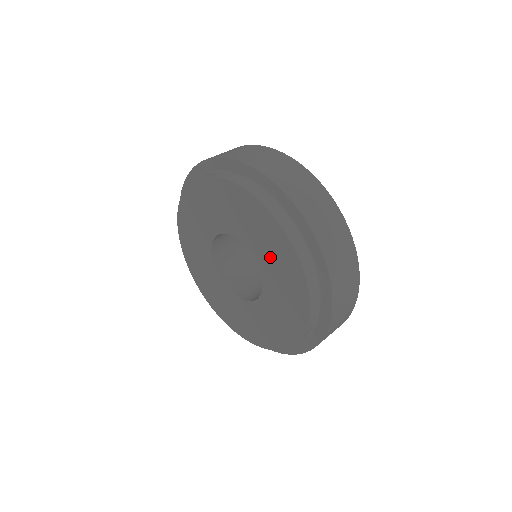
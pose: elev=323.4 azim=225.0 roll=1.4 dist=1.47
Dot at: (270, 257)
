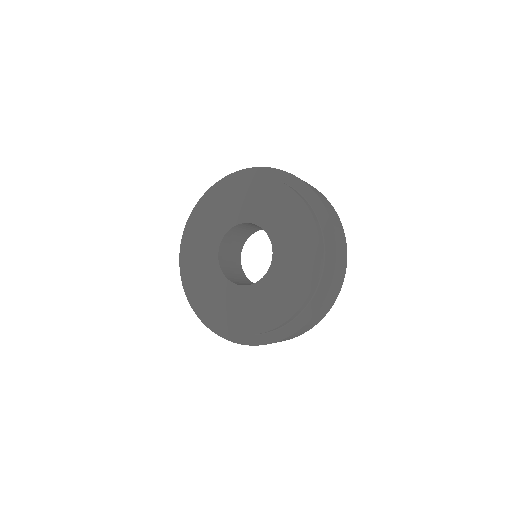
Dot at: (252, 204)
